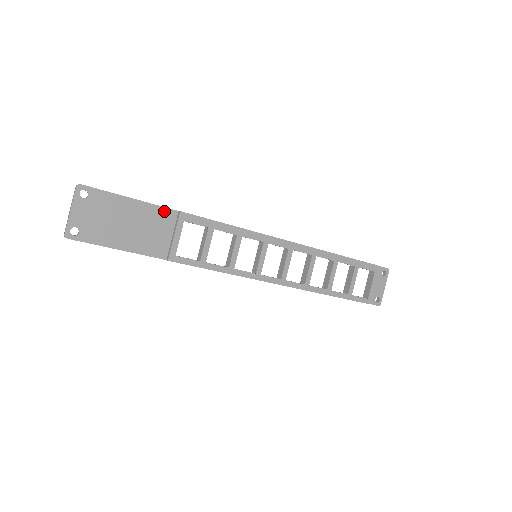
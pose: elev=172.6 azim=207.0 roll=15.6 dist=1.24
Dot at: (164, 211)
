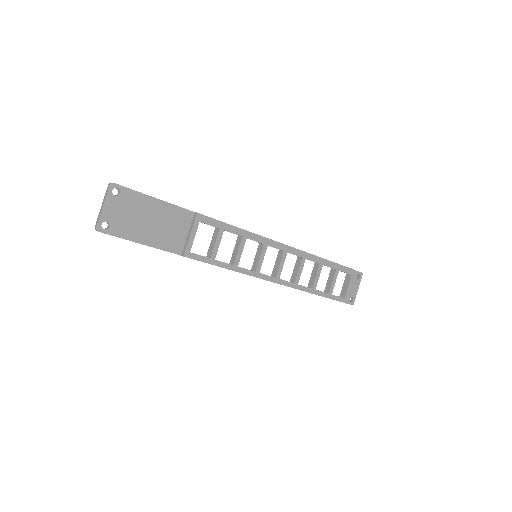
Dot at: (183, 211)
